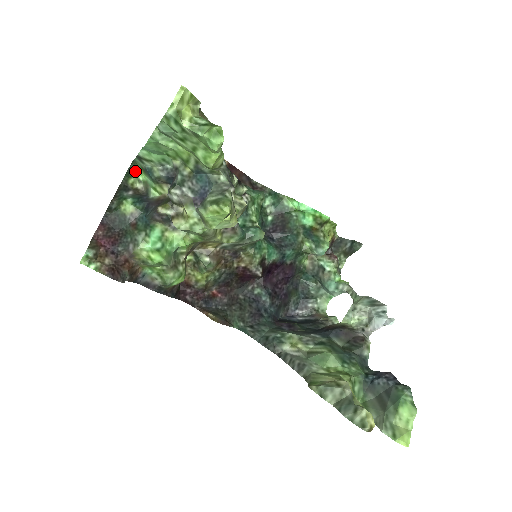
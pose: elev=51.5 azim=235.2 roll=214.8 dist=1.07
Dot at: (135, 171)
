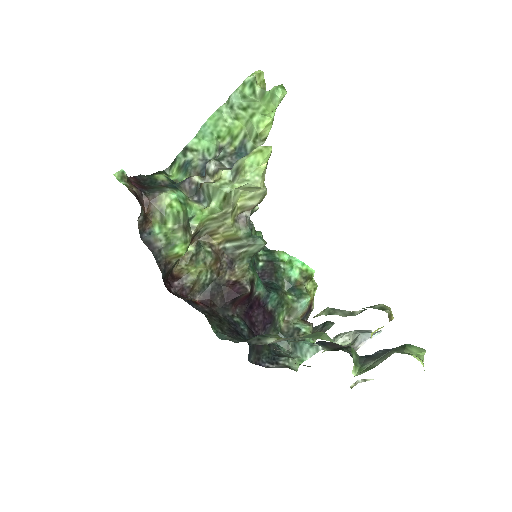
Dot at: (167, 175)
